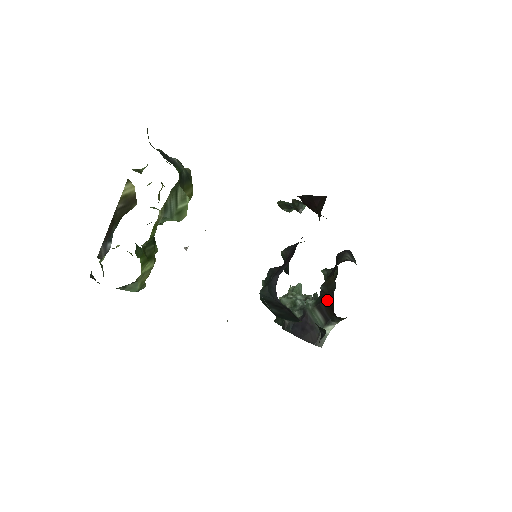
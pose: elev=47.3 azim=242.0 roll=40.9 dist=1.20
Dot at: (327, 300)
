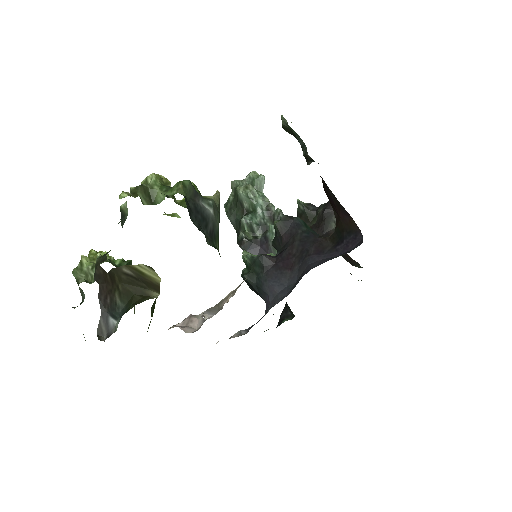
Dot at: occluded
